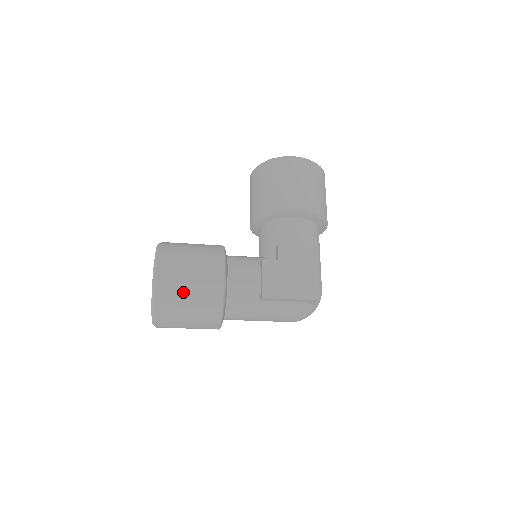
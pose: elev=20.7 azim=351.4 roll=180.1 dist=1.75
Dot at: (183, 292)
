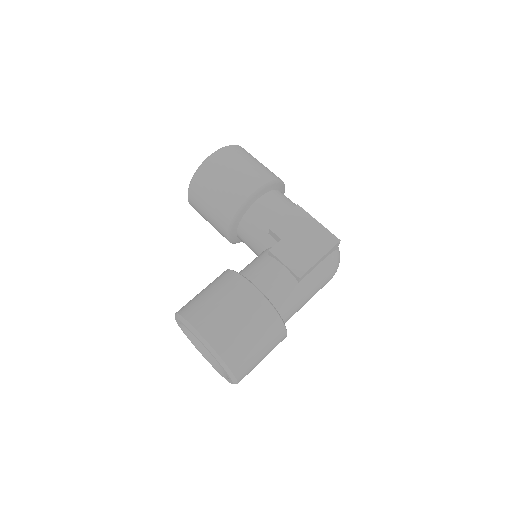
Dot at: (238, 331)
